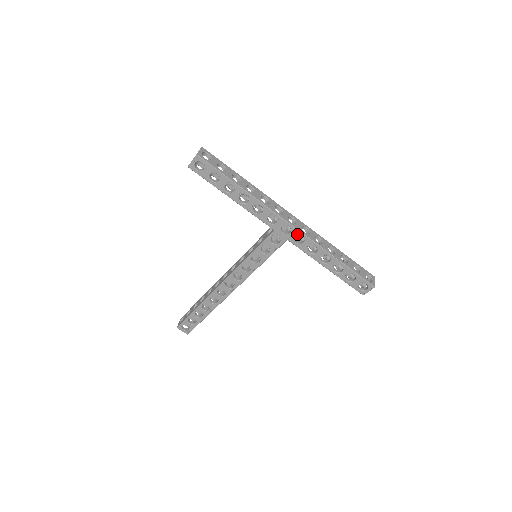
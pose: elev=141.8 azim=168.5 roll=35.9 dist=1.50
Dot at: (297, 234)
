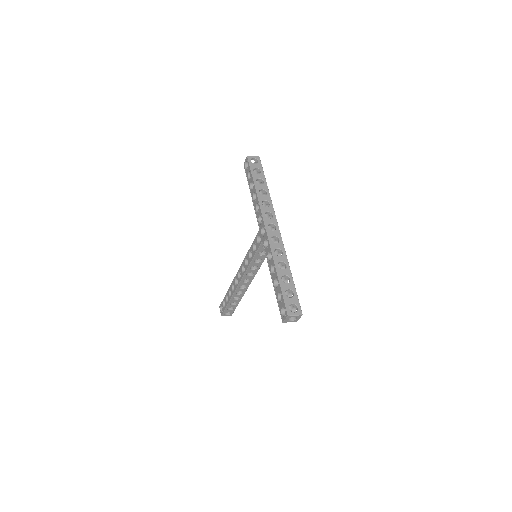
Dot at: (266, 237)
